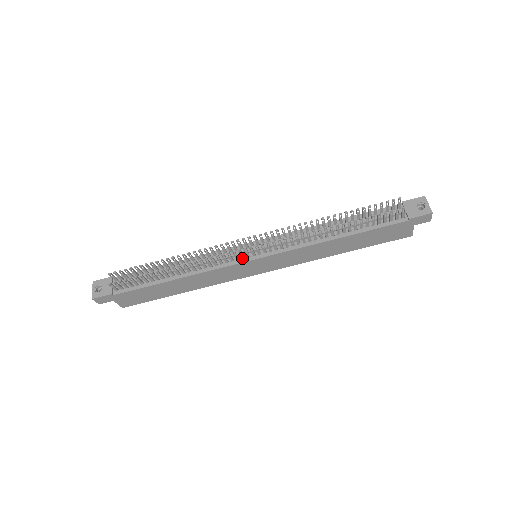
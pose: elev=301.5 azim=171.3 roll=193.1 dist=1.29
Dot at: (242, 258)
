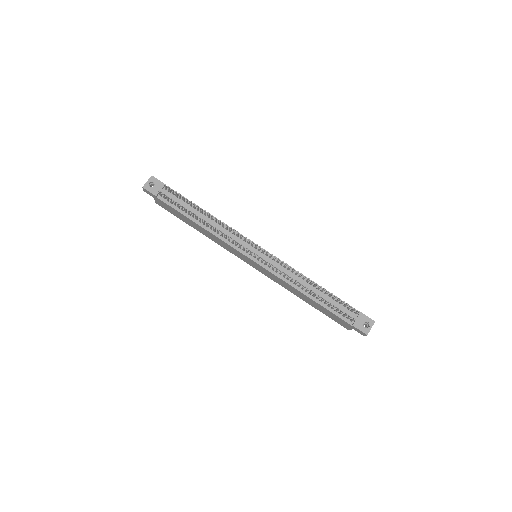
Dot at: (246, 252)
